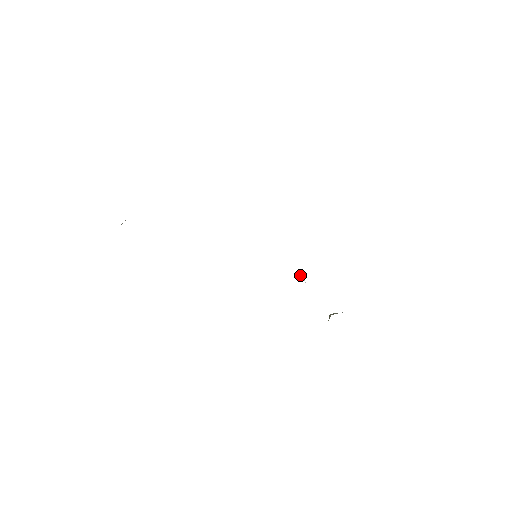
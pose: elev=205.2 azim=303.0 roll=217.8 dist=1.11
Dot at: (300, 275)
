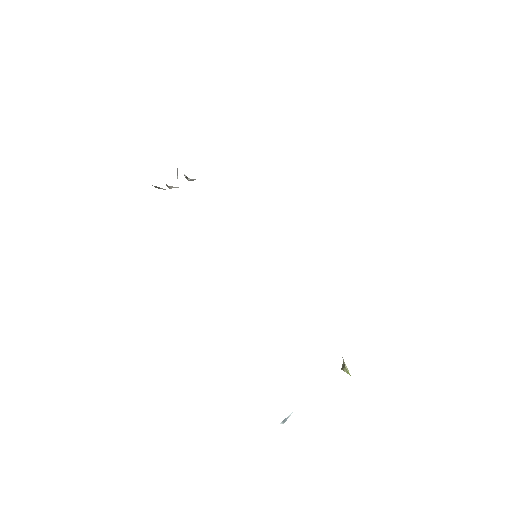
Dot at: (281, 422)
